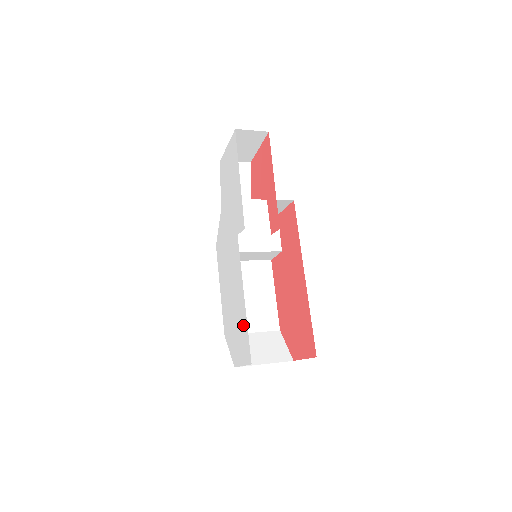
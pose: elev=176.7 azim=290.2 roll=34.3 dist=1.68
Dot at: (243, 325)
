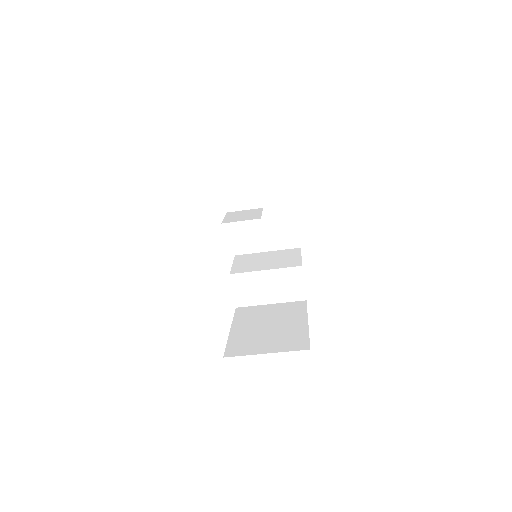
Dot at: occluded
